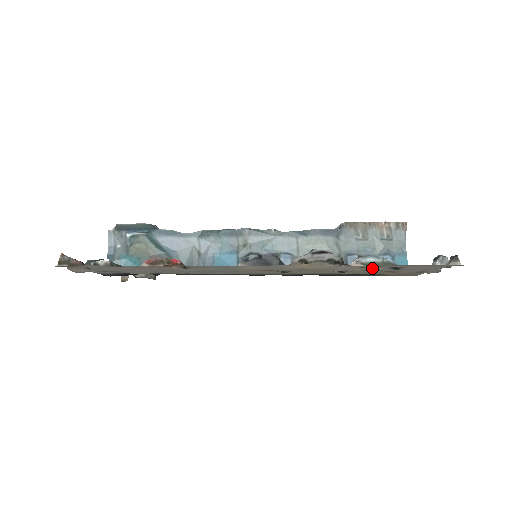
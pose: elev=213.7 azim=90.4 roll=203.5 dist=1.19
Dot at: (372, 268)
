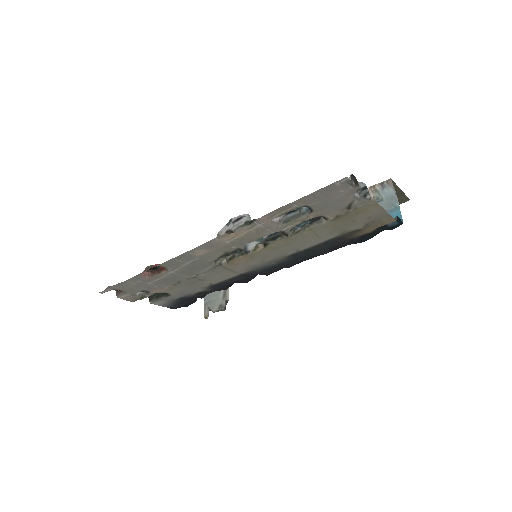
Dot at: (296, 219)
